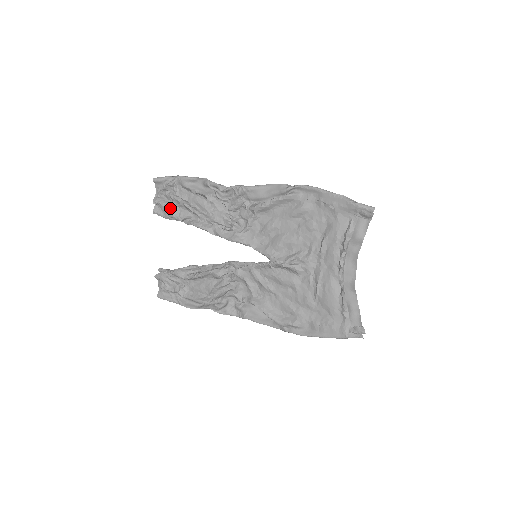
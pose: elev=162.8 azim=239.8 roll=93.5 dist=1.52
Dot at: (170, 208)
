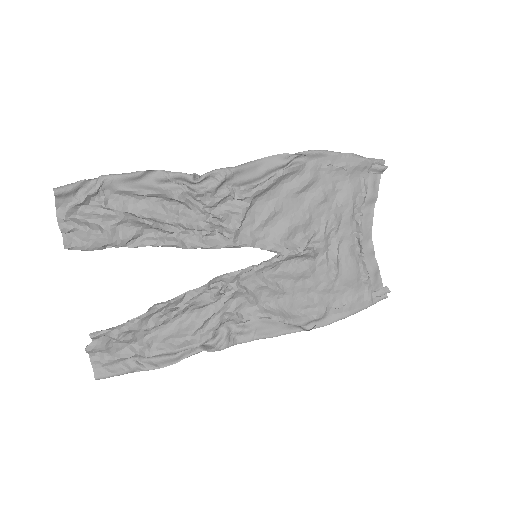
Dot at: (101, 231)
